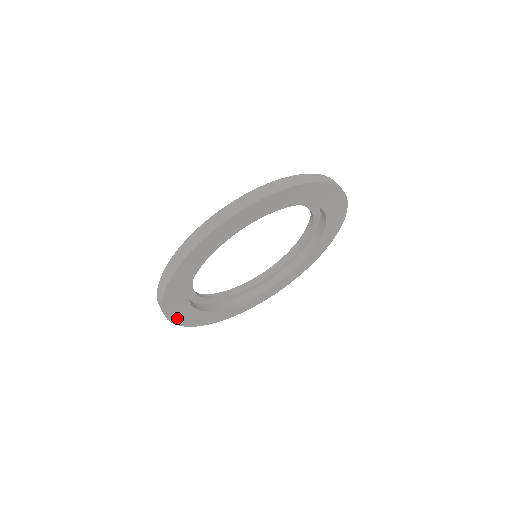
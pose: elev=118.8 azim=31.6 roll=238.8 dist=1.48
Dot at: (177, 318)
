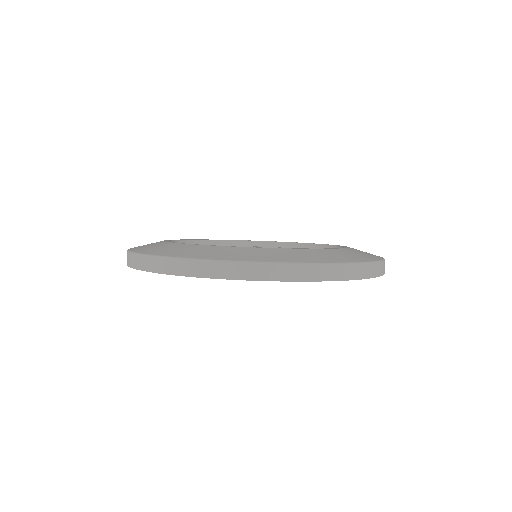
Dot at: occluded
